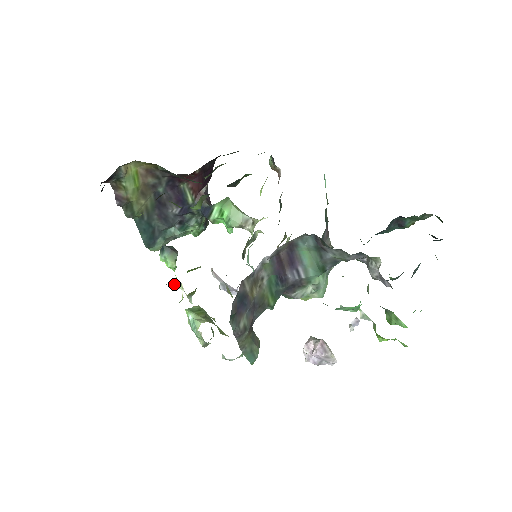
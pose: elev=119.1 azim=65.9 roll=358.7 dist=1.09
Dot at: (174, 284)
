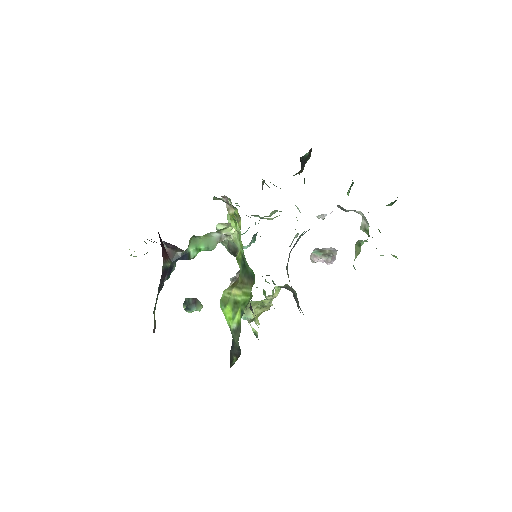
Dot at: occluded
